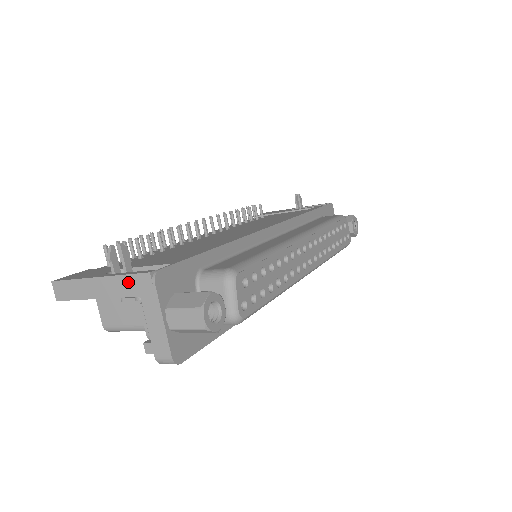
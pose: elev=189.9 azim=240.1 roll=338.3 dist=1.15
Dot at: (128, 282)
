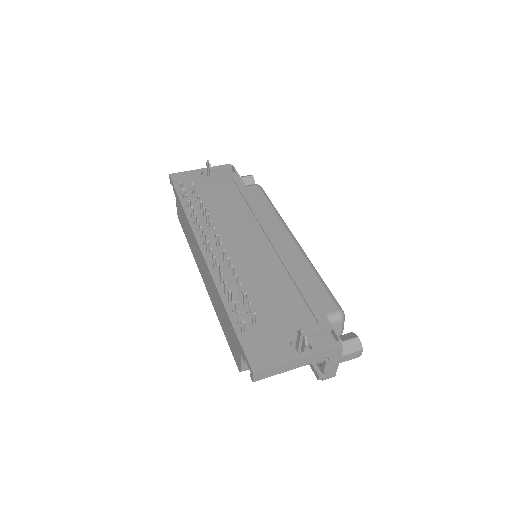
Dot at: (324, 354)
